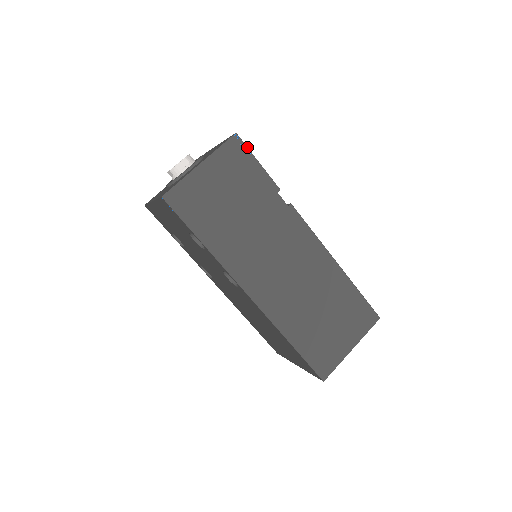
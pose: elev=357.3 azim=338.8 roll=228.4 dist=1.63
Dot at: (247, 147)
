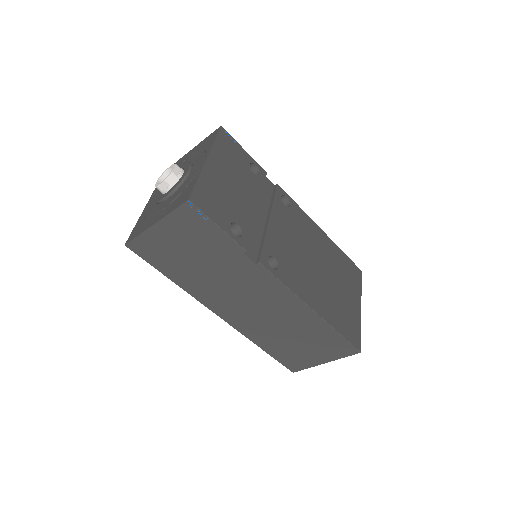
Dot at: (203, 213)
